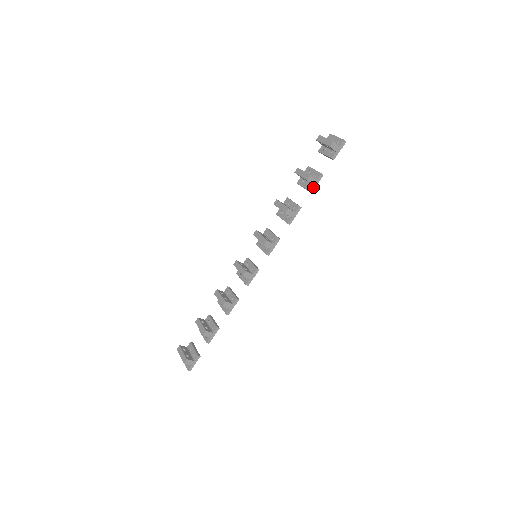
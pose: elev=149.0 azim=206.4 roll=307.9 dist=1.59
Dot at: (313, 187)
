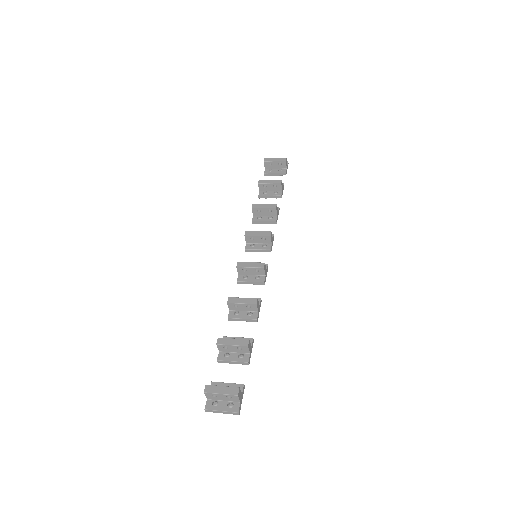
Dot at: (282, 193)
